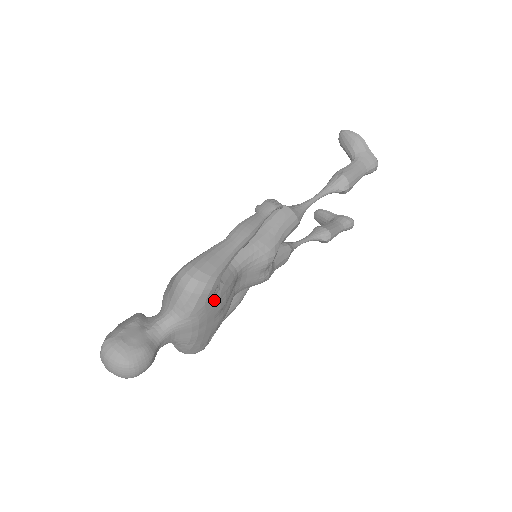
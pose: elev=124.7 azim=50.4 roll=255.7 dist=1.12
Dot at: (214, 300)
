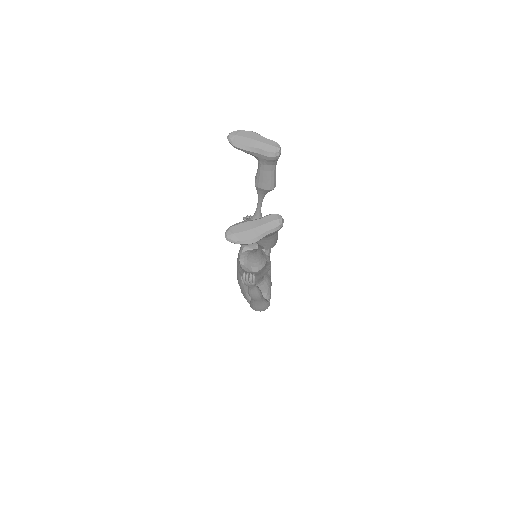
Dot at: occluded
